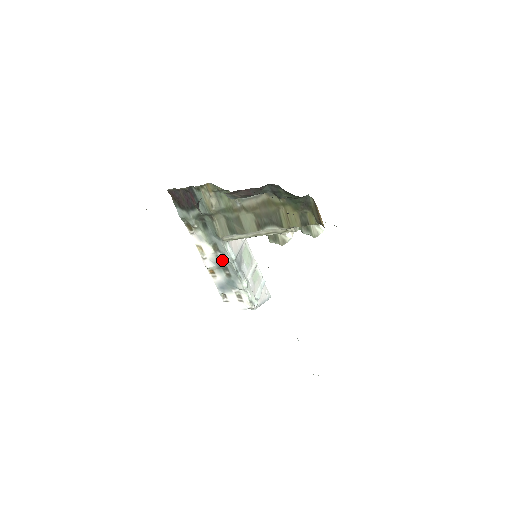
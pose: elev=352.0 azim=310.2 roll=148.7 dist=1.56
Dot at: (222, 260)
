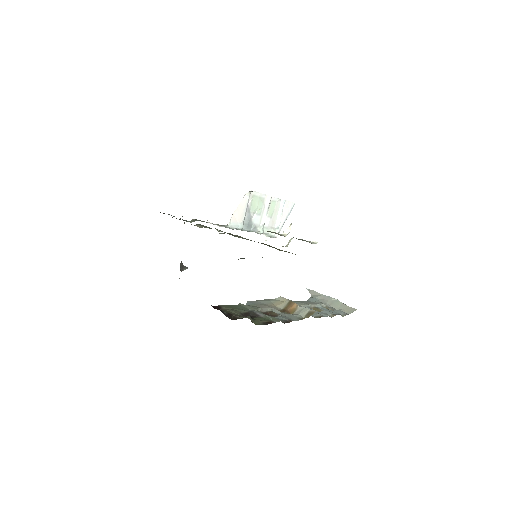
Dot at: occluded
